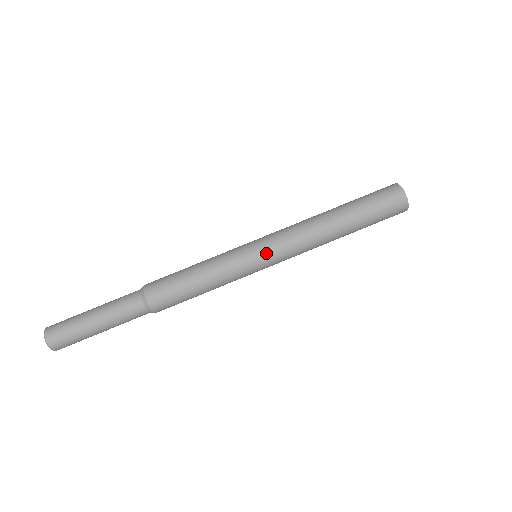
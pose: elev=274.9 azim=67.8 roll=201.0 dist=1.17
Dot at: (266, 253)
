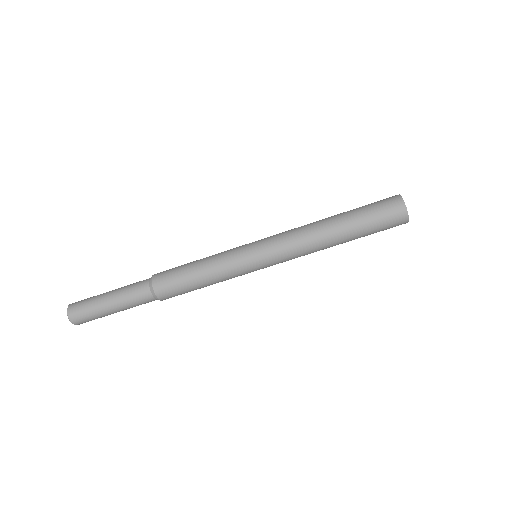
Dot at: (263, 254)
